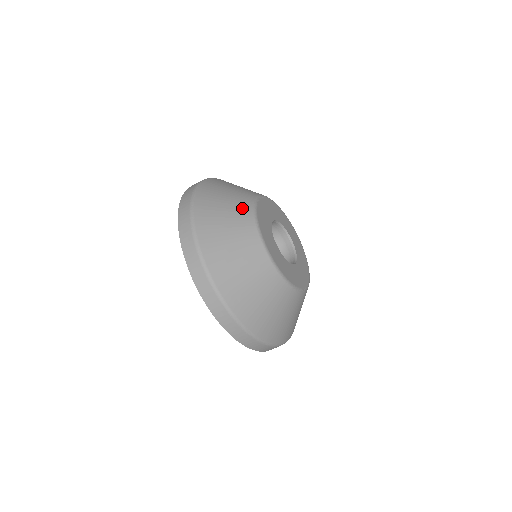
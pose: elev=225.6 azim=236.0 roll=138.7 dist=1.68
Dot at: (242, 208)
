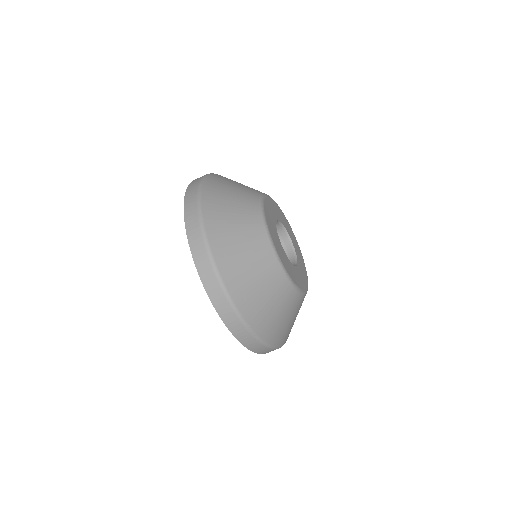
Dot at: occluded
